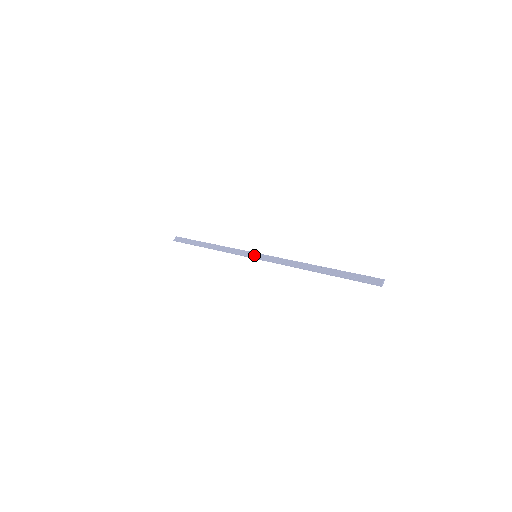
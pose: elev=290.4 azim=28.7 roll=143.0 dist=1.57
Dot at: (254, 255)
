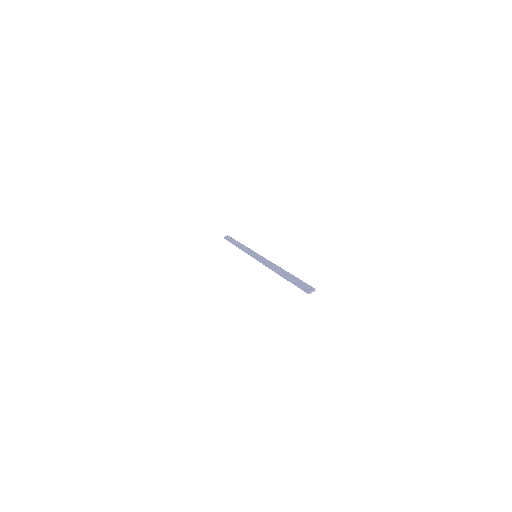
Dot at: (255, 255)
